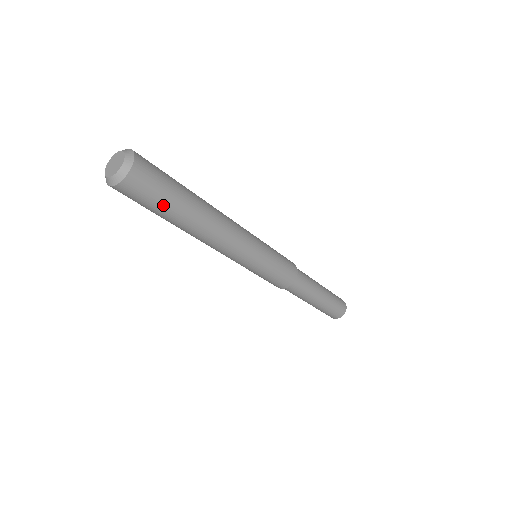
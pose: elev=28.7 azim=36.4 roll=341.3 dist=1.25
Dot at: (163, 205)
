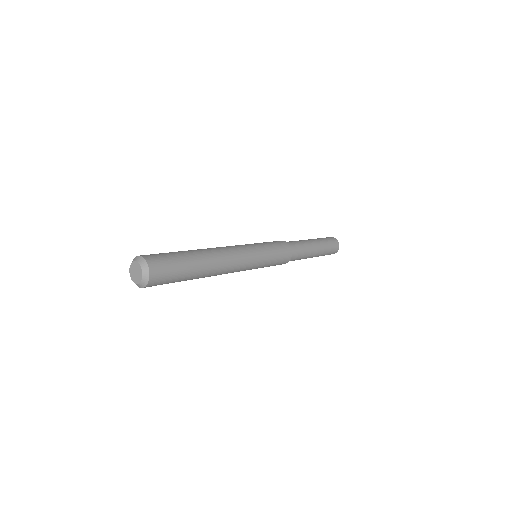
Dot at: (174, 282)
